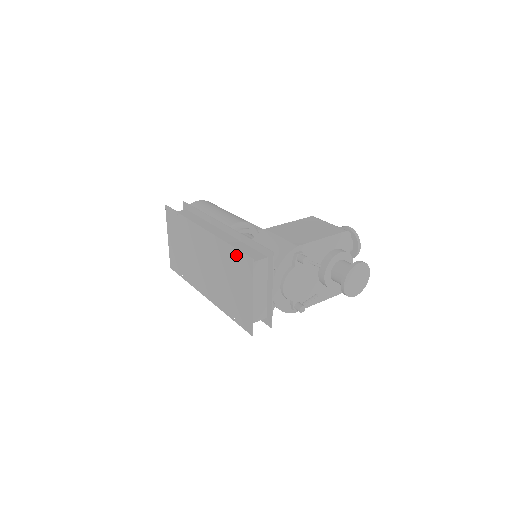
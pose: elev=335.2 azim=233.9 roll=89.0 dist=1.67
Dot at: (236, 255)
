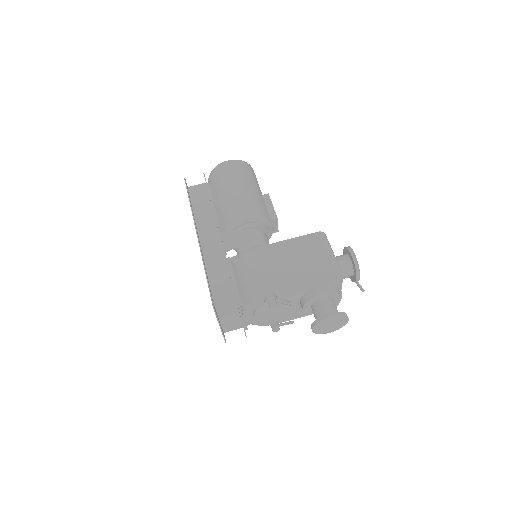
Dot at: occluded
